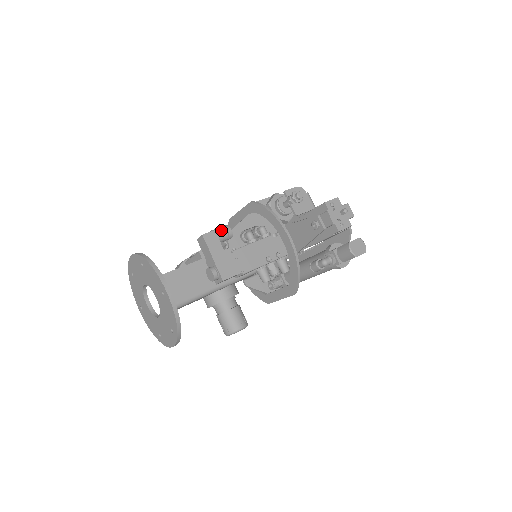
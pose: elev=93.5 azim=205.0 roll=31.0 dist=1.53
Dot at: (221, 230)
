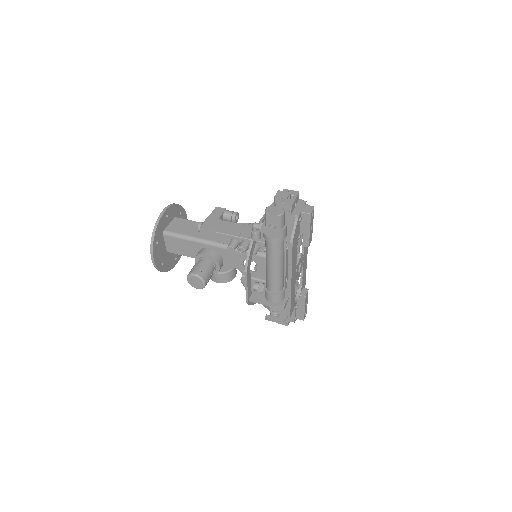
Dot at: (230, 211)
